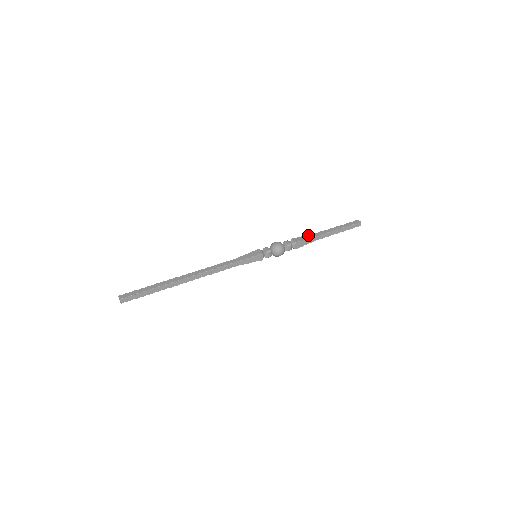
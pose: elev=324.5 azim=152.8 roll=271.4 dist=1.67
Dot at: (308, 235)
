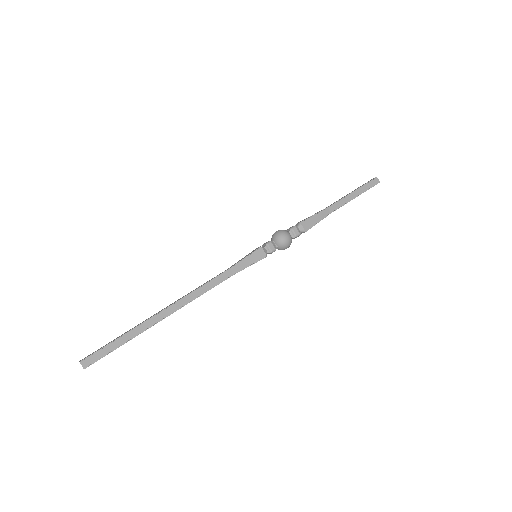
Dot at: (315, 213)
